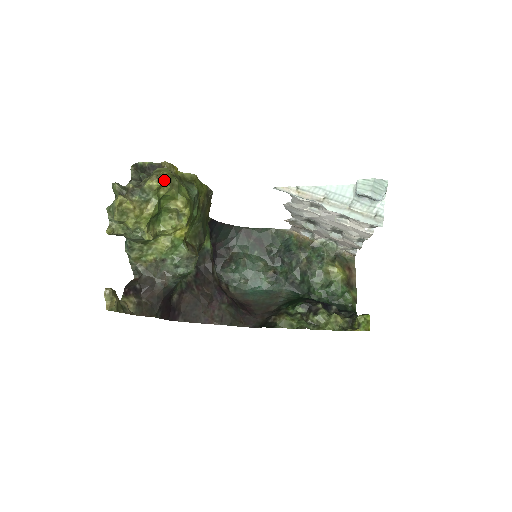
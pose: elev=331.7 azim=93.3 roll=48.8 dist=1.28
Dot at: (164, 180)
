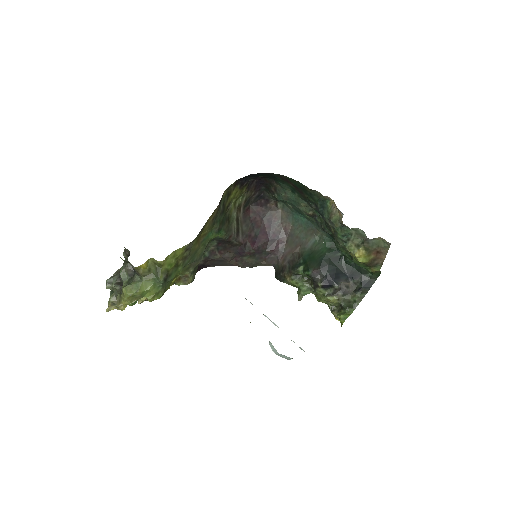
Dot at: (126, 304)
